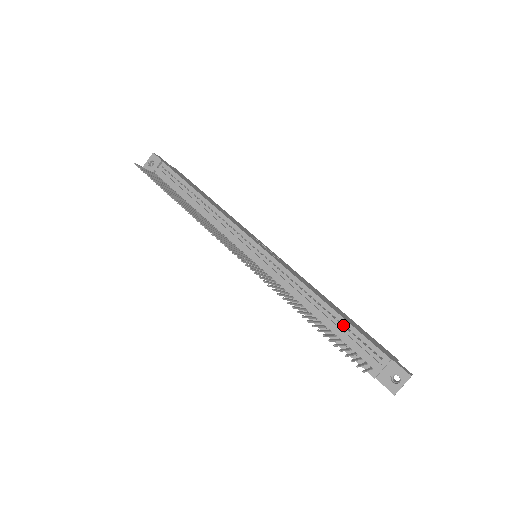
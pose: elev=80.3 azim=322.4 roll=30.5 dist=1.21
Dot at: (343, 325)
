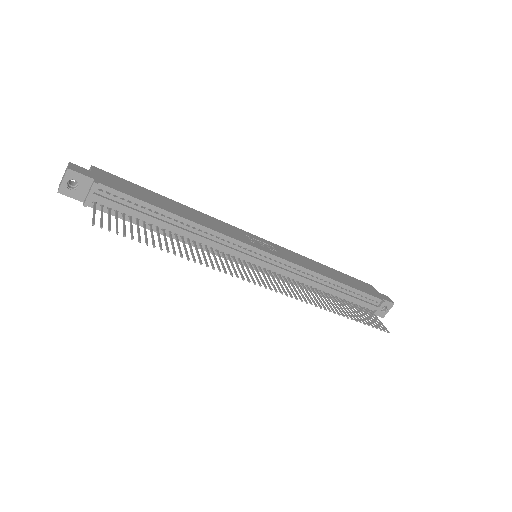
Dot at: (347, 289)
